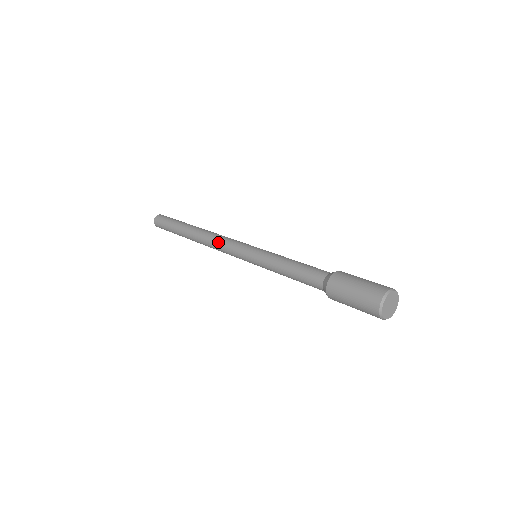
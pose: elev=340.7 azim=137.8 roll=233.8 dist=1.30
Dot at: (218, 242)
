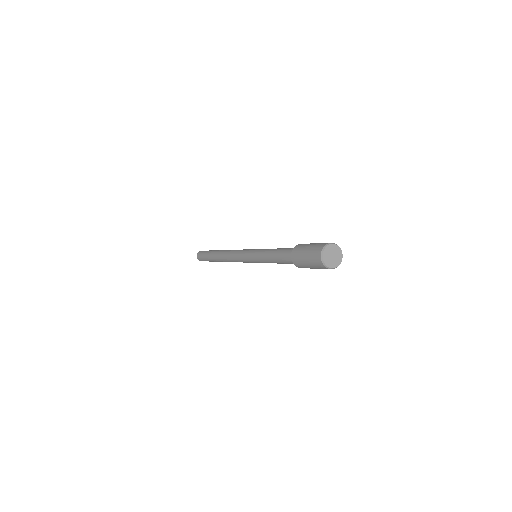
Dot at: (232, 257)
